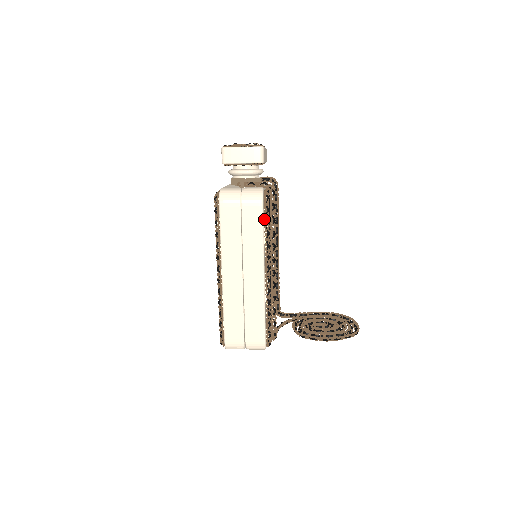
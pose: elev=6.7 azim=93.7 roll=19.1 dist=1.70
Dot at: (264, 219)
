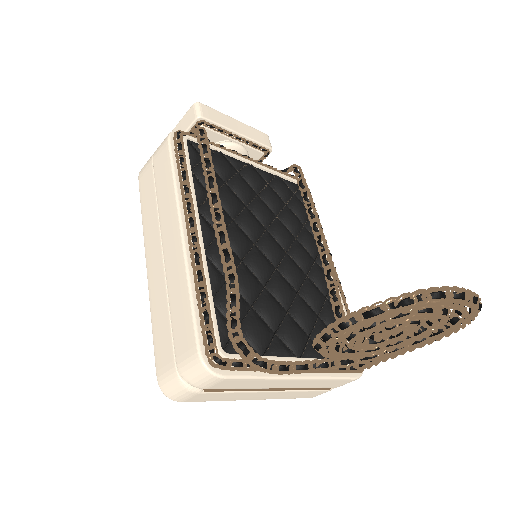
Dot at: occluded
